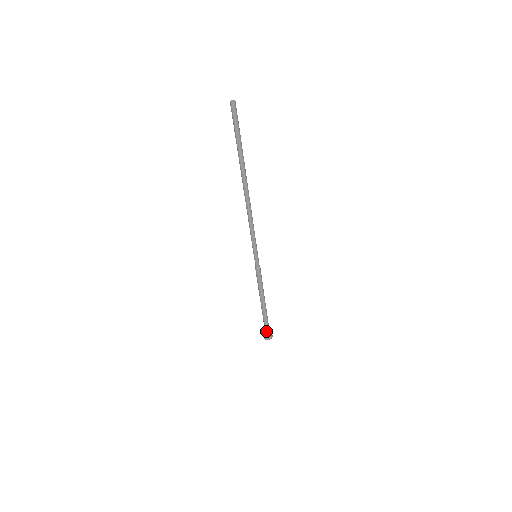
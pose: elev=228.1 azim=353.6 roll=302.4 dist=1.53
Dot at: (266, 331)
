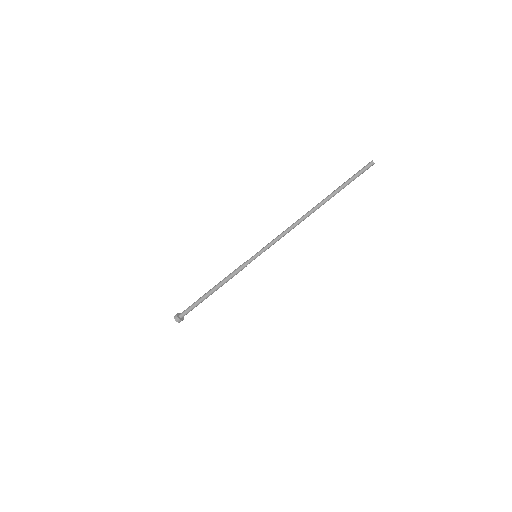
Dot at: (183, 313)
